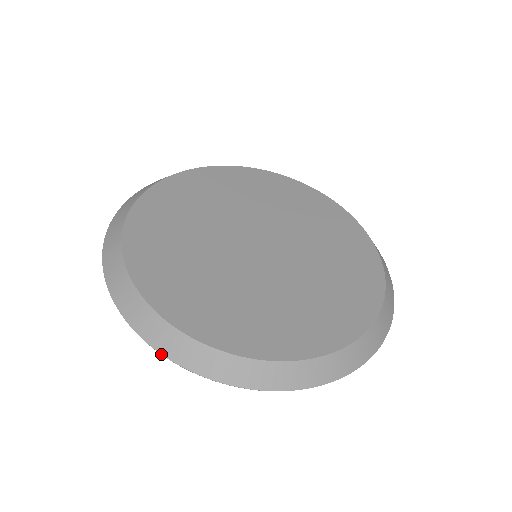
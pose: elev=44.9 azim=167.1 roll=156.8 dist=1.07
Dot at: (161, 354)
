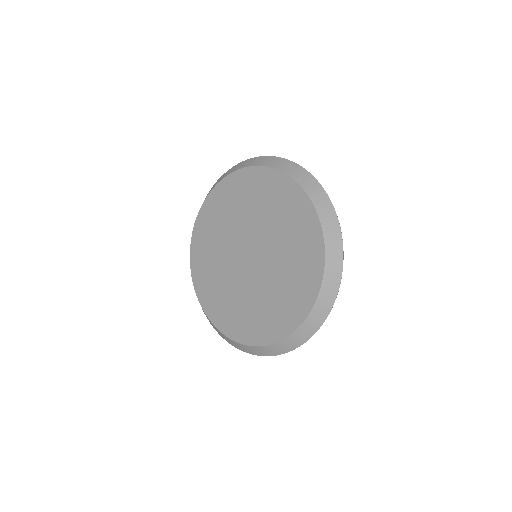
Dot at: occluded
